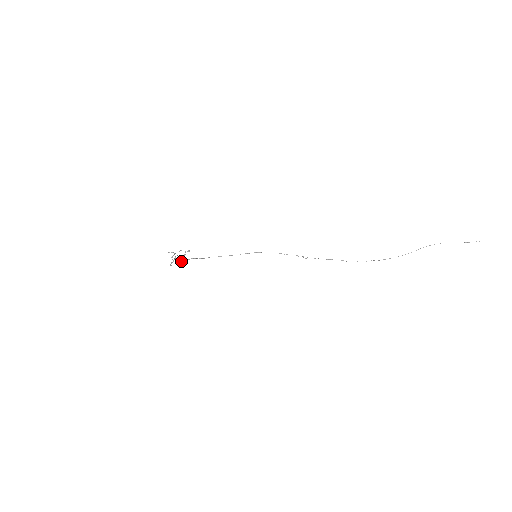
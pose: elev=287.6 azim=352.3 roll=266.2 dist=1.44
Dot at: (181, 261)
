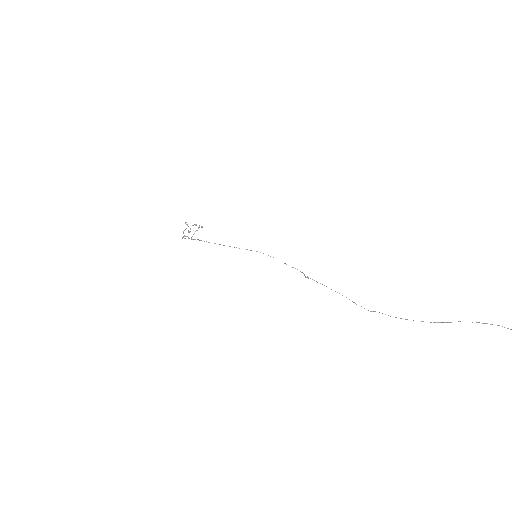
Dot at: occluded
